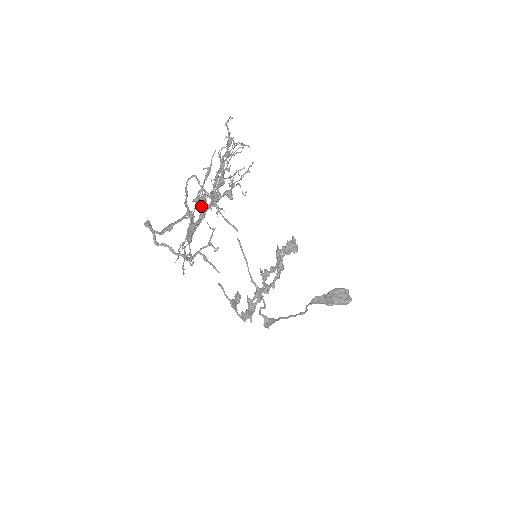
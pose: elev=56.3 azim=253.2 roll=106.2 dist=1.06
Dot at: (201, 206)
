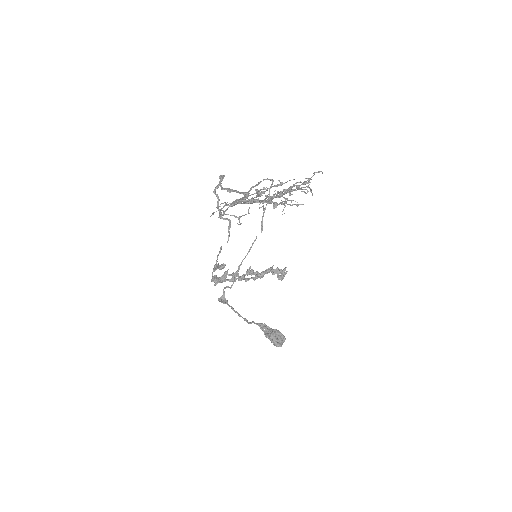
Dot at: (256, 195)
